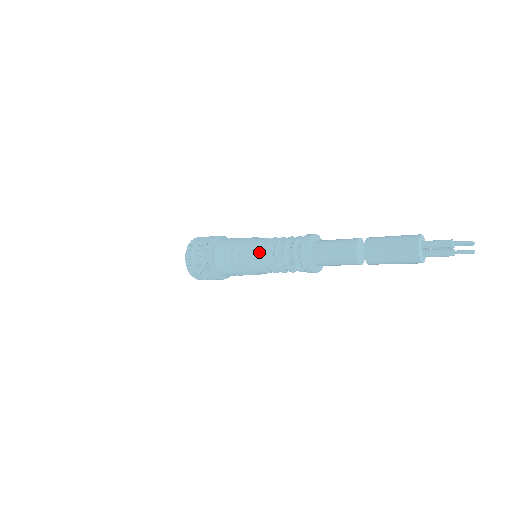
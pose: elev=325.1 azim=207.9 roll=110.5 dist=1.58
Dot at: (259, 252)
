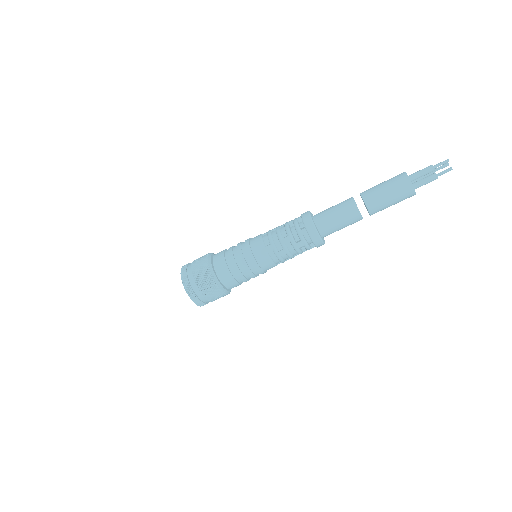
Dot at: (263, 243)
